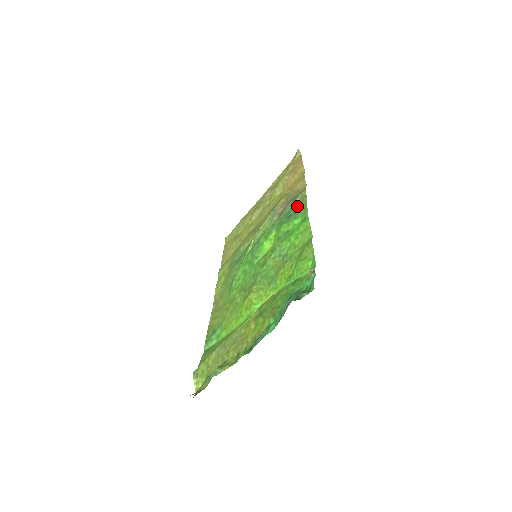
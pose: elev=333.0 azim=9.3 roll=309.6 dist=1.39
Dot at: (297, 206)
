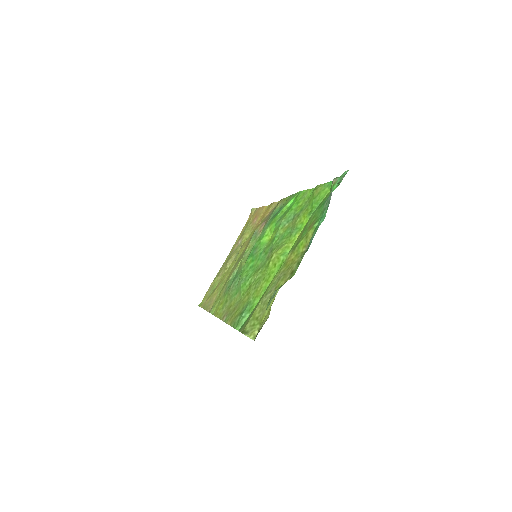
Dot at: occluded
